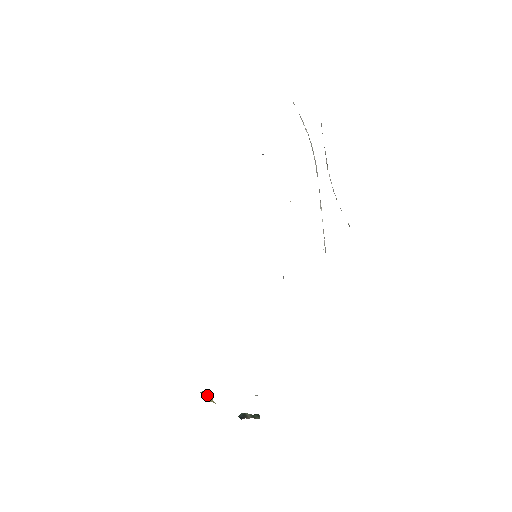
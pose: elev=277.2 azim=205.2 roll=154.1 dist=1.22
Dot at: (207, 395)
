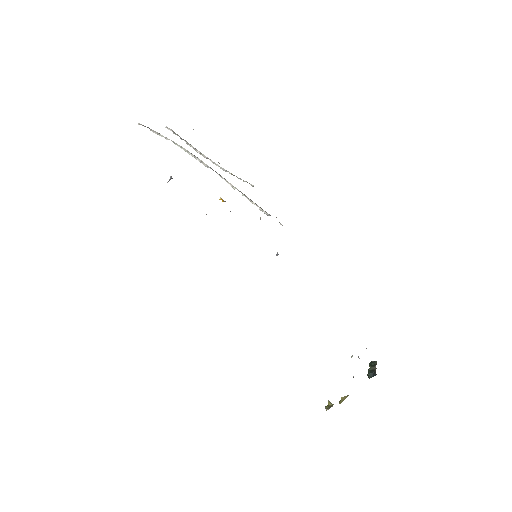
Dot at: (332, 405)
